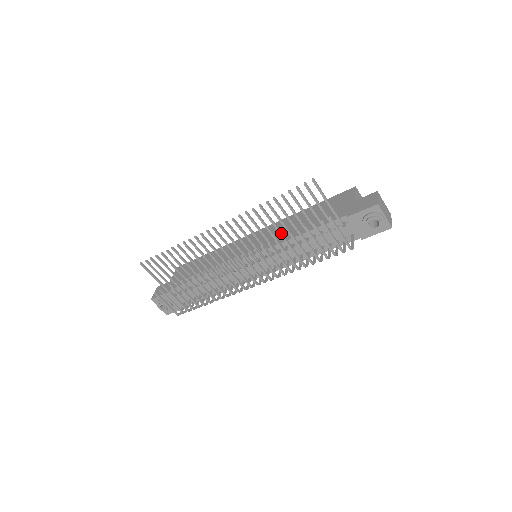
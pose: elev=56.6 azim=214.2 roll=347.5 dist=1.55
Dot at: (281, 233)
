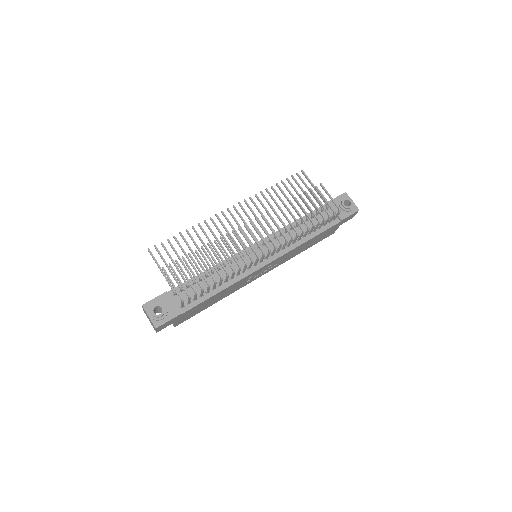
Dot at: occluded
